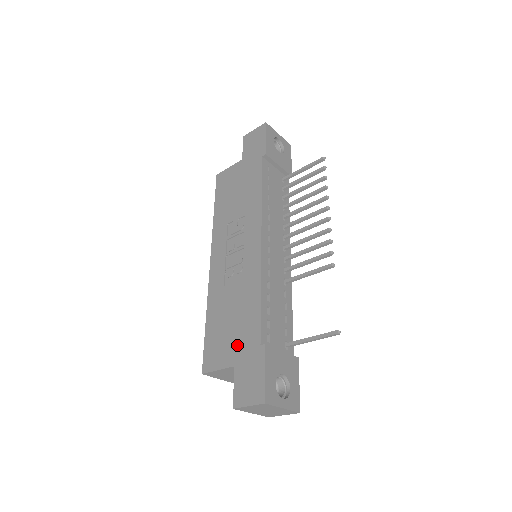
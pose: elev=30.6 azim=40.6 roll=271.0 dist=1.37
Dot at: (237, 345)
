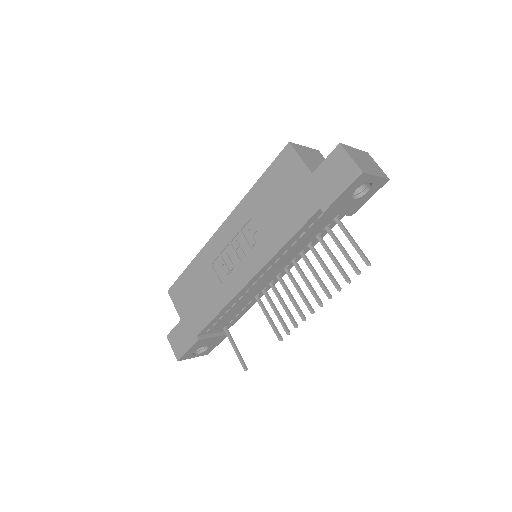
Dot at: (189, 313)
